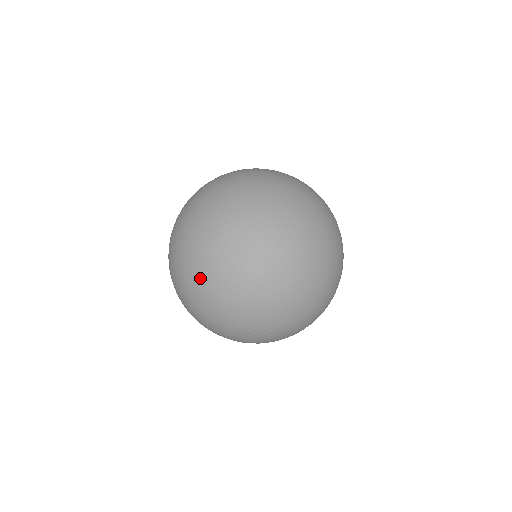
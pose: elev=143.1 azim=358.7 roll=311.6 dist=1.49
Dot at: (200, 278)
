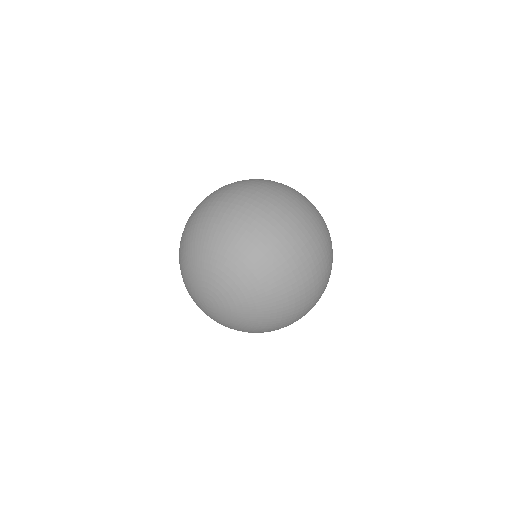
Dot at: (296, 242)
